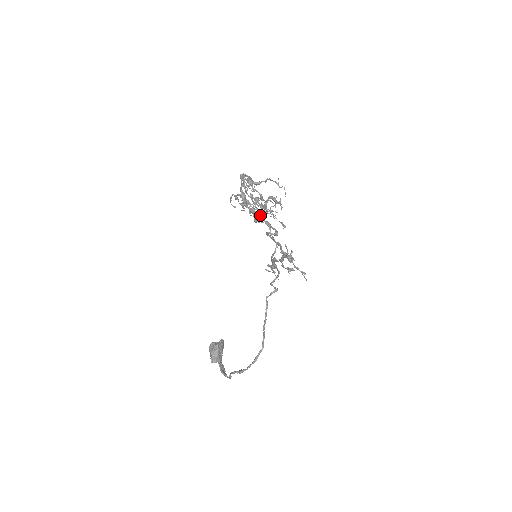
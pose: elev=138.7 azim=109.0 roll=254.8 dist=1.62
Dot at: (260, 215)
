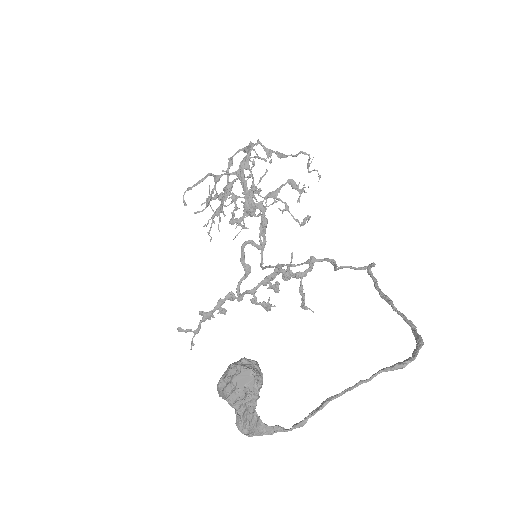
Dot at: (262, 205)
